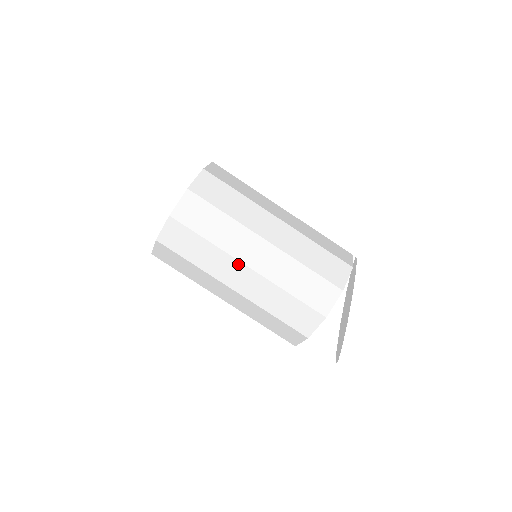
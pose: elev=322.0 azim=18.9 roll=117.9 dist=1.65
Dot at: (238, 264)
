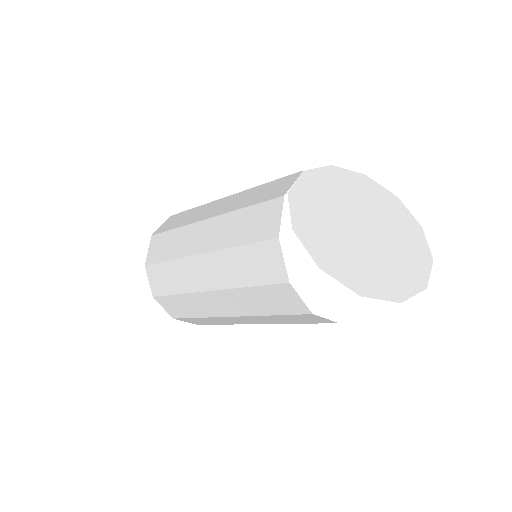
Dot at: (193, 260)
